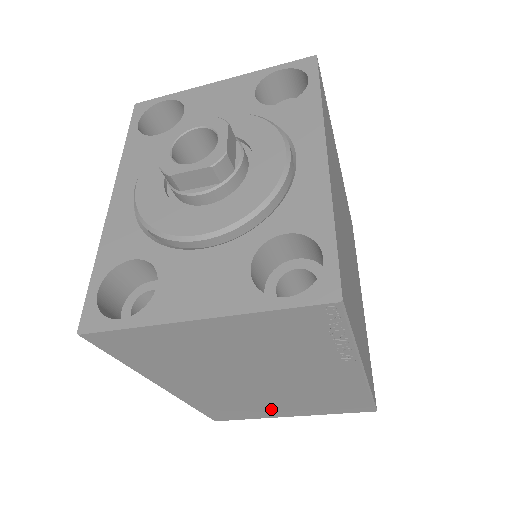
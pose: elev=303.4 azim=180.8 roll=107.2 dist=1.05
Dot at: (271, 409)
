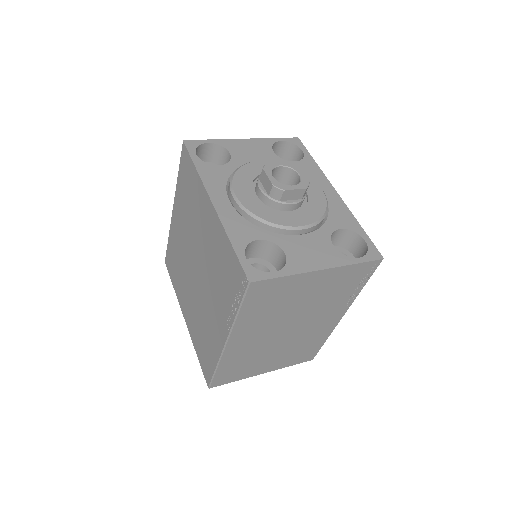
Dot at: (262, 365)
